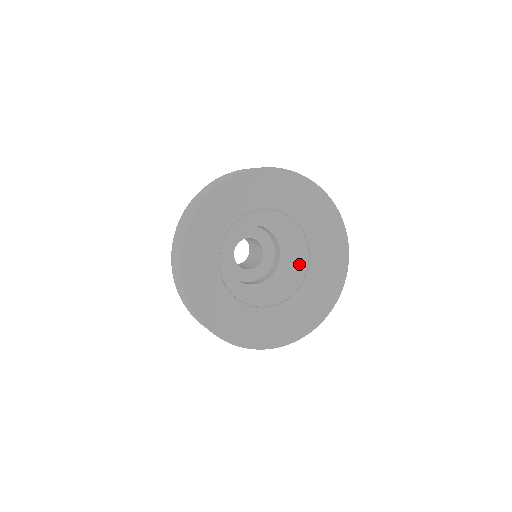
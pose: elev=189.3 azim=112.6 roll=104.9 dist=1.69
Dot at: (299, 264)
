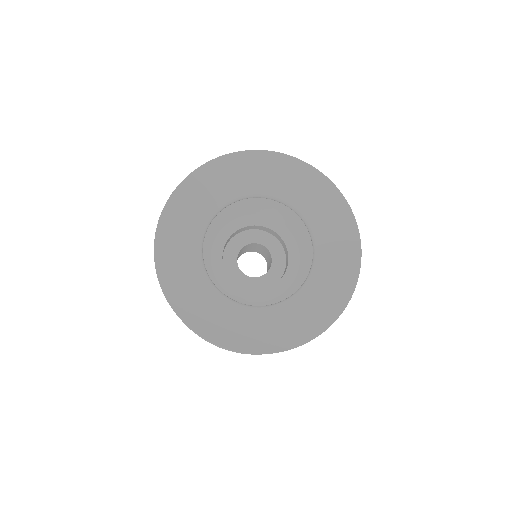
Dot at: occluded
